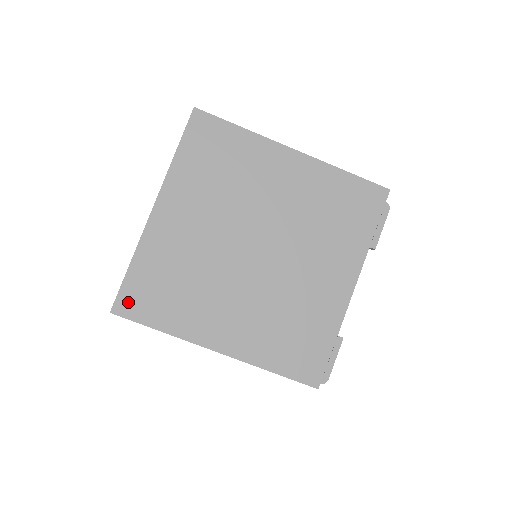
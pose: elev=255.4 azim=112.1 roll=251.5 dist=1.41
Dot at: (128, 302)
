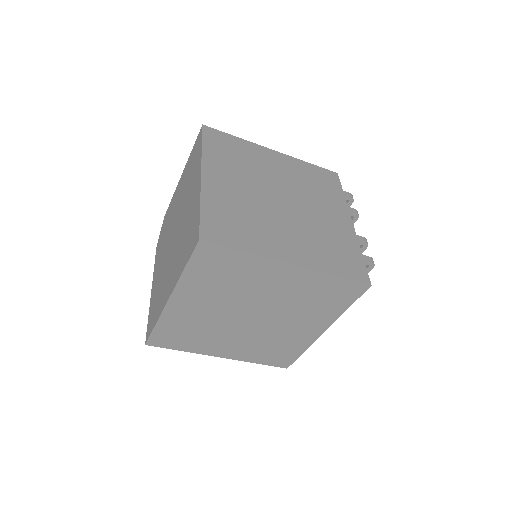
Dot at: (157, 341)
